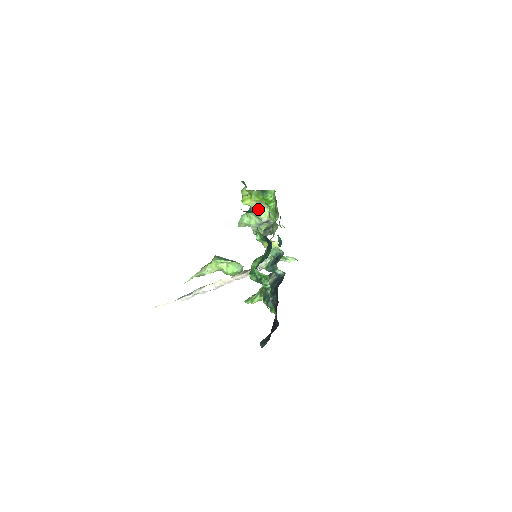
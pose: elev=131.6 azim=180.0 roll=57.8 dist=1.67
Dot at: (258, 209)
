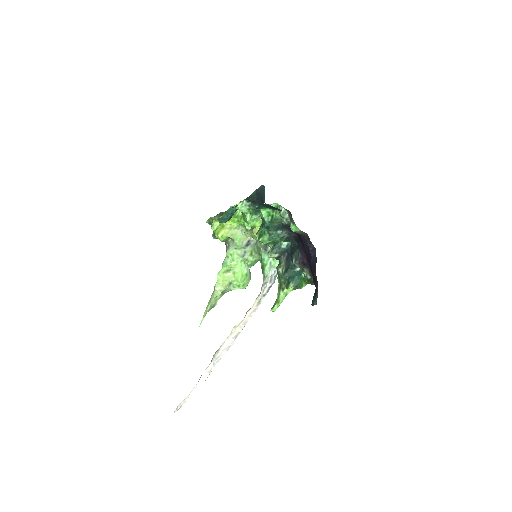
Dot at: (234, 238)
